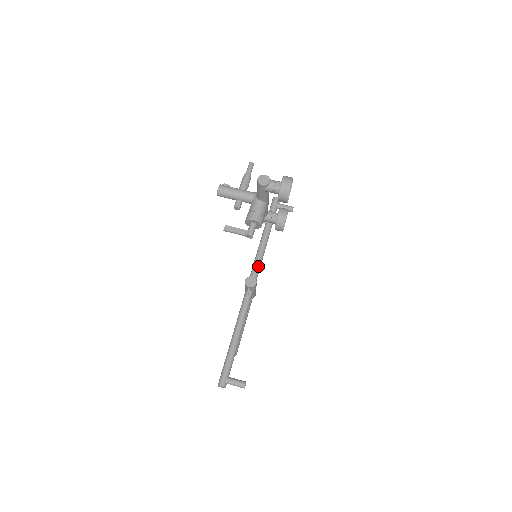
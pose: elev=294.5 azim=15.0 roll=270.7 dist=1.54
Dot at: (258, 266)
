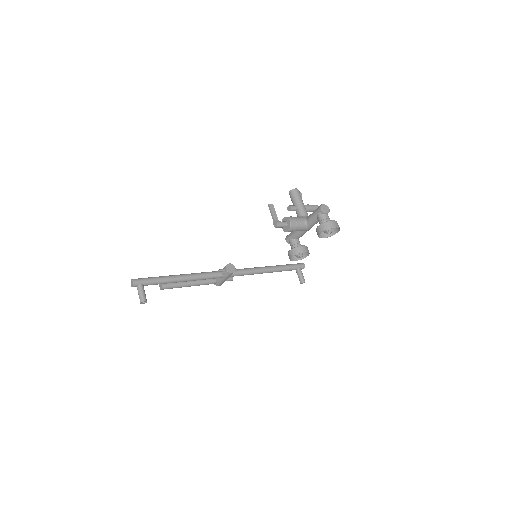
Dot at: (245, 272)
